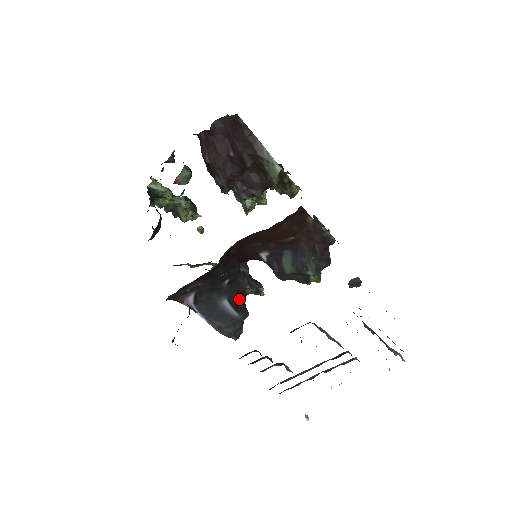
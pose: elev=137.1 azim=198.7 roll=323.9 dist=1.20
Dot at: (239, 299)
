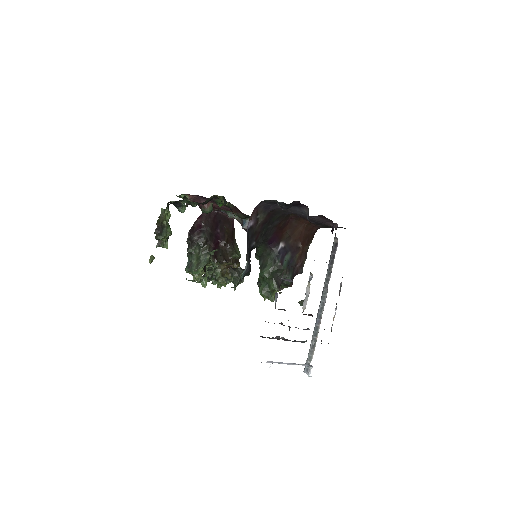
Dot at: occluded
